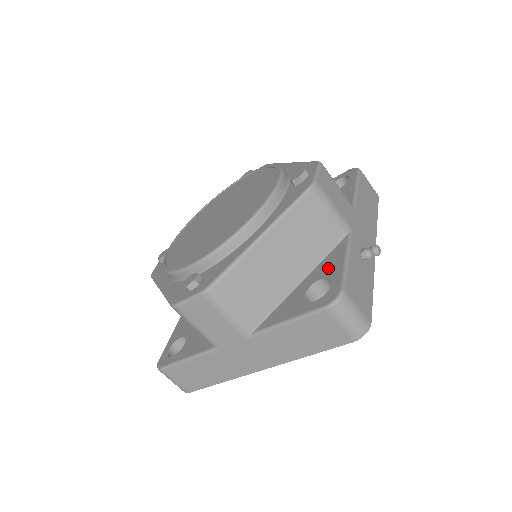
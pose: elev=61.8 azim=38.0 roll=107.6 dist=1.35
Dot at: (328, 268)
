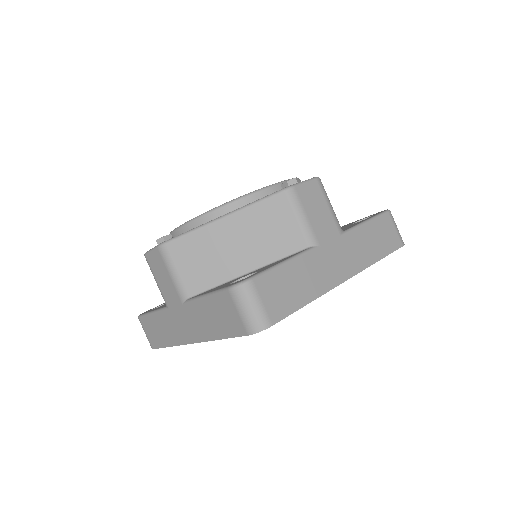
Dot at: (351, 223)
